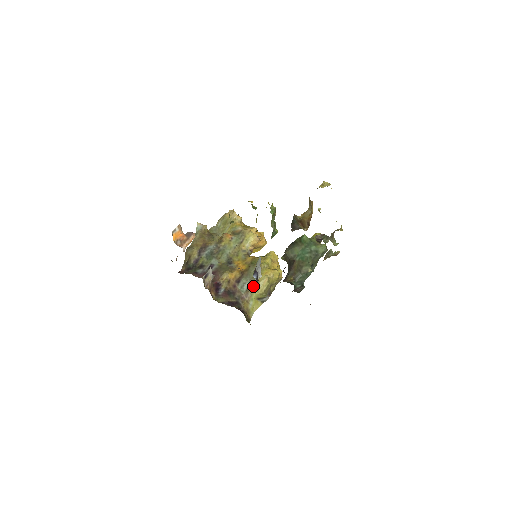
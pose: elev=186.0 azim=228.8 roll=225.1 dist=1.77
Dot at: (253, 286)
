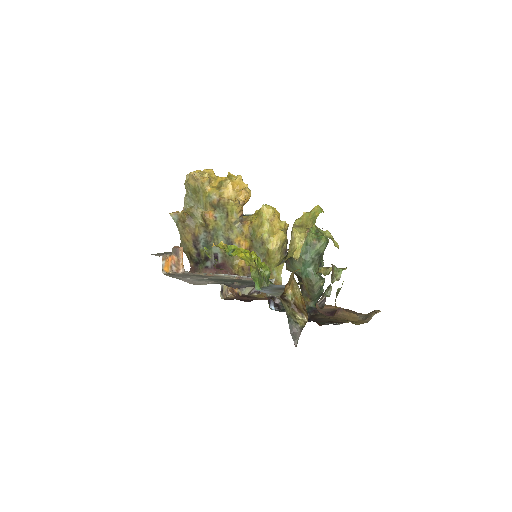
Dot at: (267, 261)
